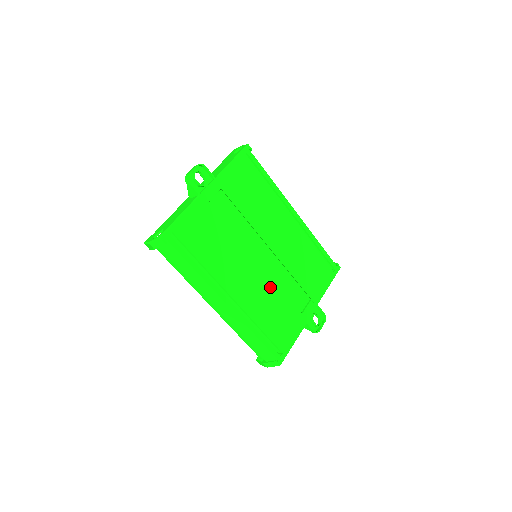
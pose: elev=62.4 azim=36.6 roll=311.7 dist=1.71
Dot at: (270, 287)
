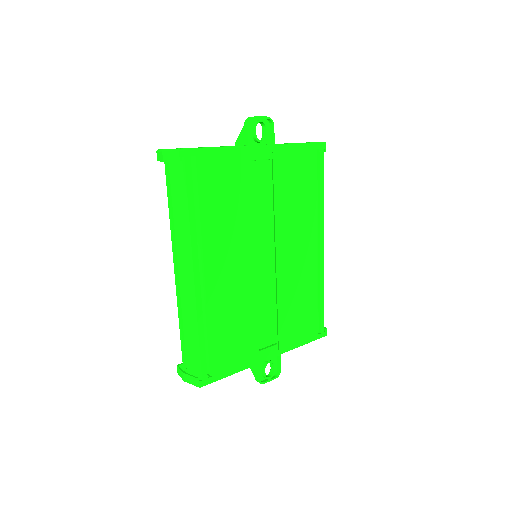
Dot at: (249, 296)
